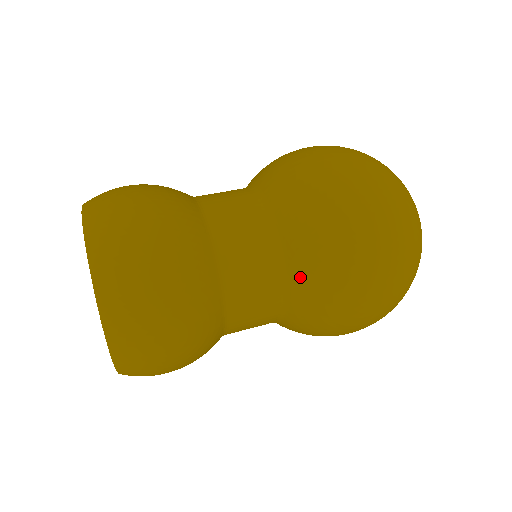
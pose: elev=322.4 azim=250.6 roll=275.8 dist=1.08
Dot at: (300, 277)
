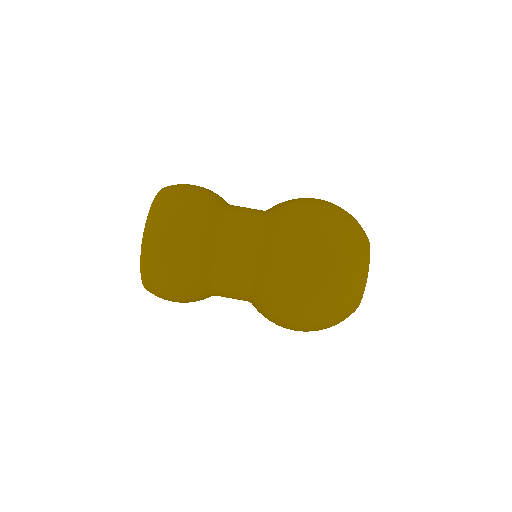
Dot at: (258, 295)
